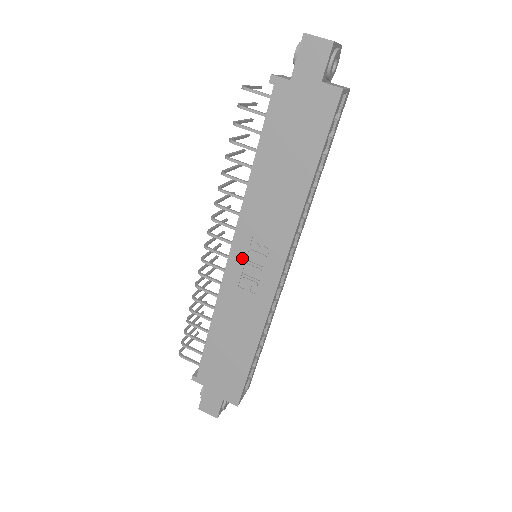
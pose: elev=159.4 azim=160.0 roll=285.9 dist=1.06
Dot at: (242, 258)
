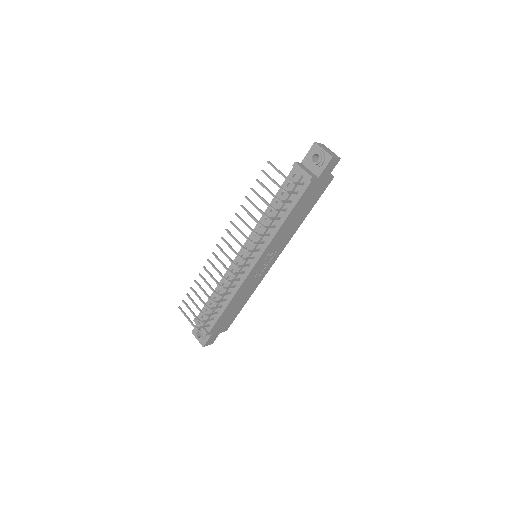
Dot at: (261, 264)
